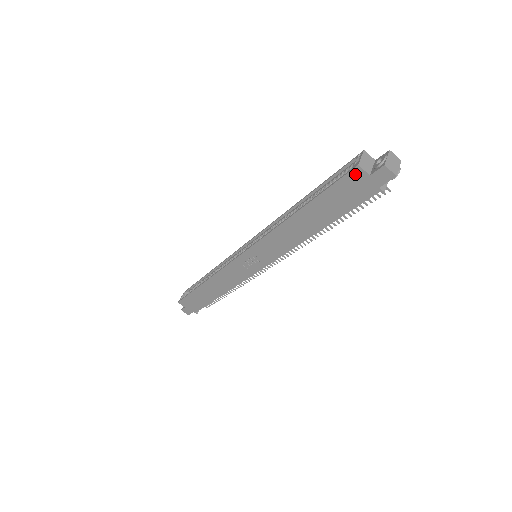
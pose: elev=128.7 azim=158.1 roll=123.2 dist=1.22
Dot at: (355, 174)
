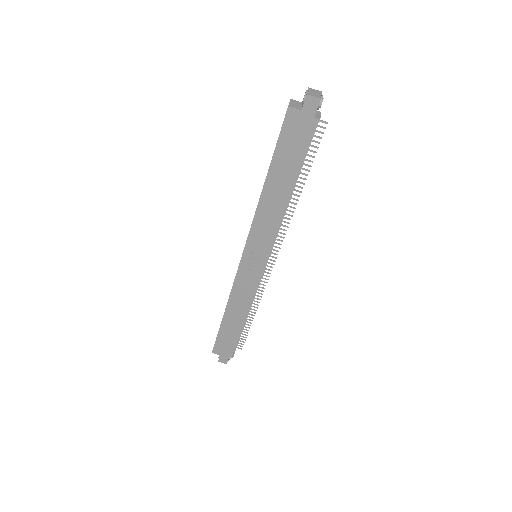
Dot at: (290, 116)
